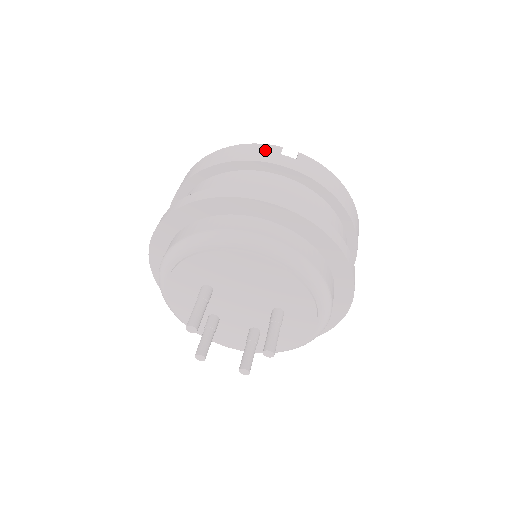
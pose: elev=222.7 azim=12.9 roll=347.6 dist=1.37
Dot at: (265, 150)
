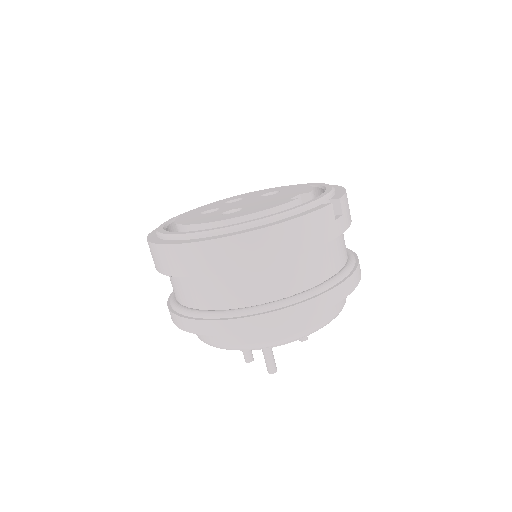
Dot at: (325, 221)
